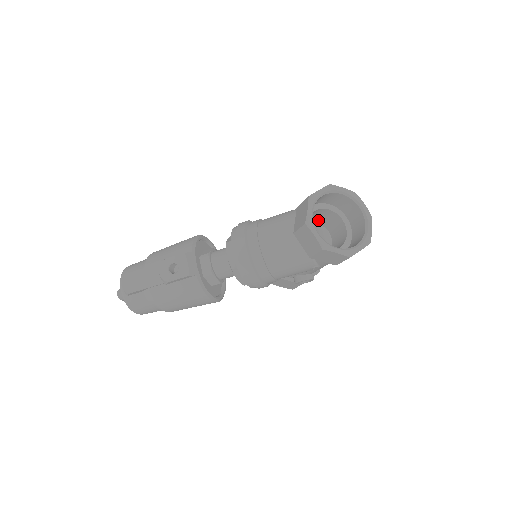
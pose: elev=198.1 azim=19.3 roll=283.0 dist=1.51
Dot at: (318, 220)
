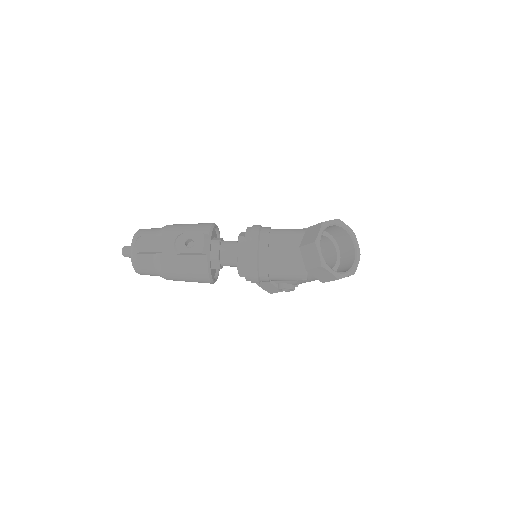
Dot at: occluded
